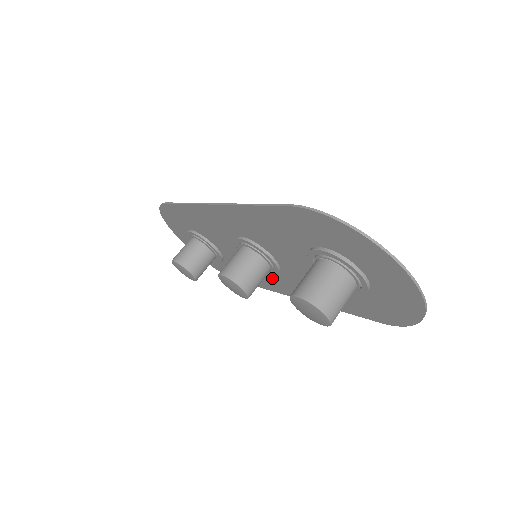
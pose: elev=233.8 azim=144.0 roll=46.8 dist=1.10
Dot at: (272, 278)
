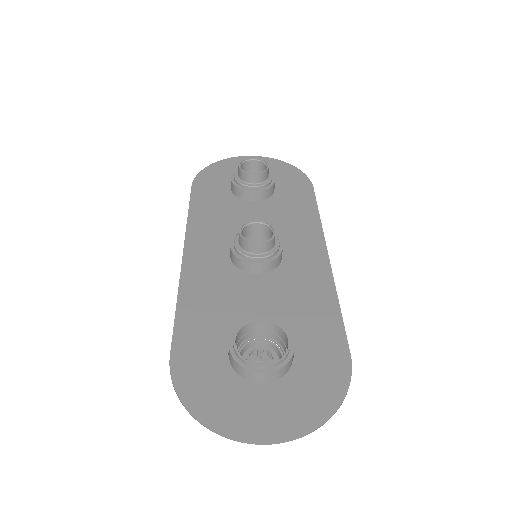
Dot at: (295, 246)
